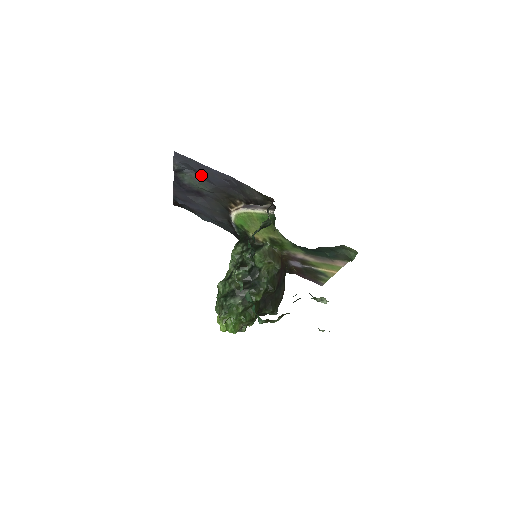
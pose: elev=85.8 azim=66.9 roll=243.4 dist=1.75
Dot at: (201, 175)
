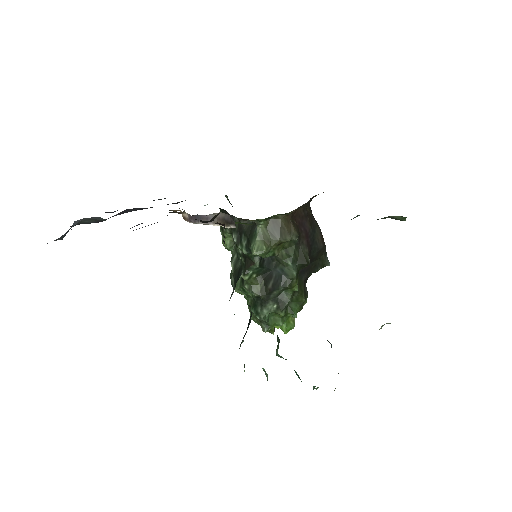
Dot at: occluded
